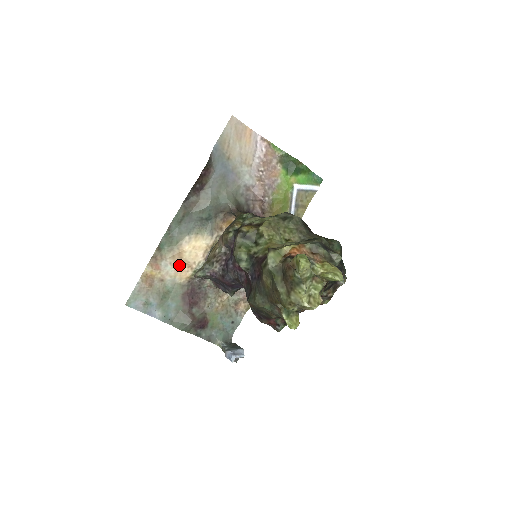
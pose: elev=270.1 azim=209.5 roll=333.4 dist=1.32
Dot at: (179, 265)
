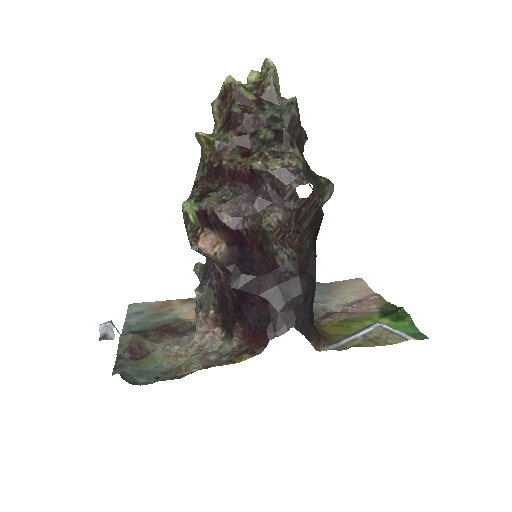
Dot at: occluded
